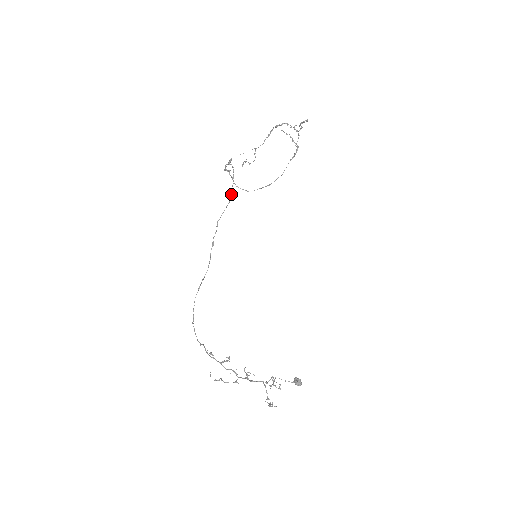
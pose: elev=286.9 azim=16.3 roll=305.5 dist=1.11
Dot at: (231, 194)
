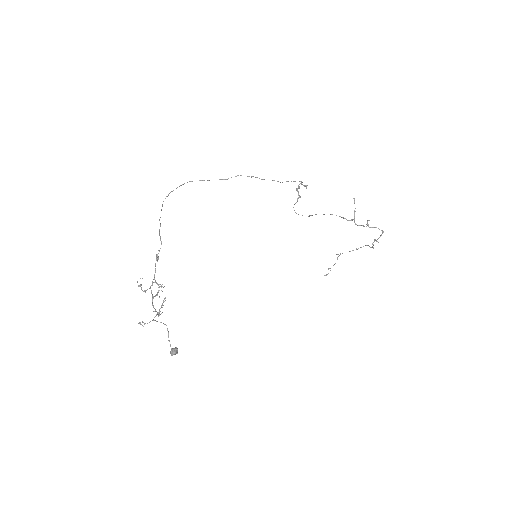
Dot at: occluded
